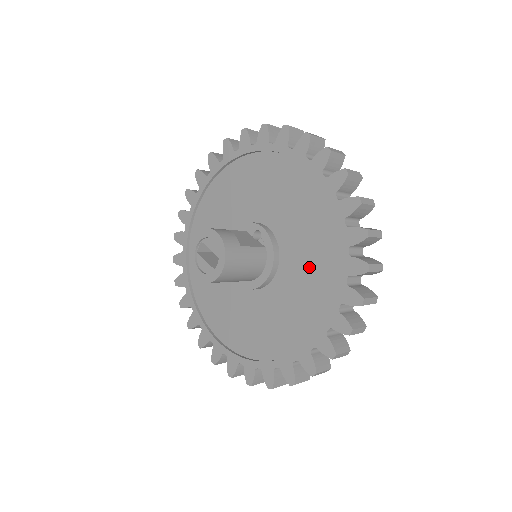
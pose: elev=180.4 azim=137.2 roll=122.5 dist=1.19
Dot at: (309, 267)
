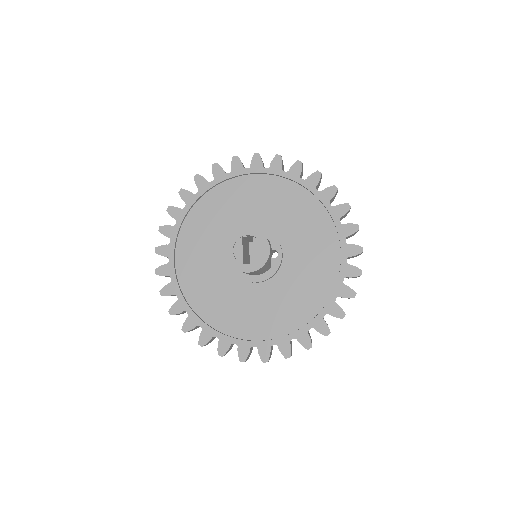
Dot at: (280, 306)
